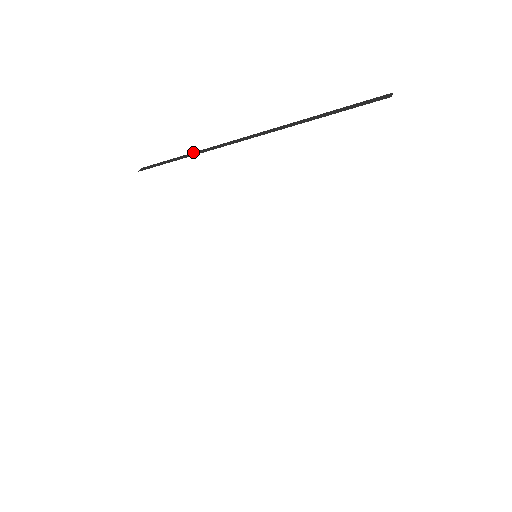
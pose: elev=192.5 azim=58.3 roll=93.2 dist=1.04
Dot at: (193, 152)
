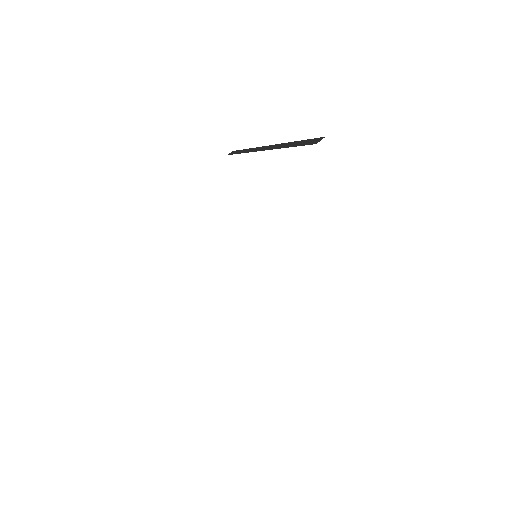
Dot at: occluded
